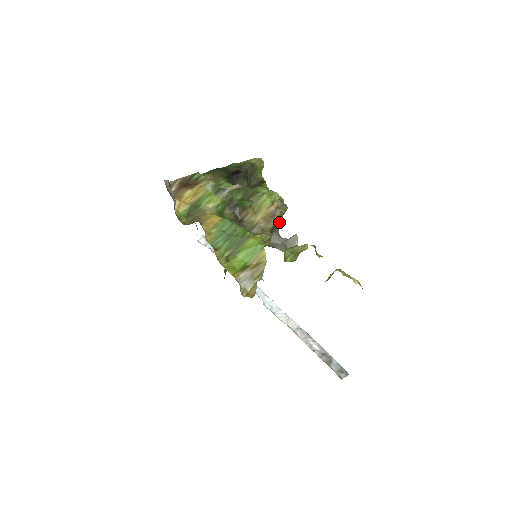
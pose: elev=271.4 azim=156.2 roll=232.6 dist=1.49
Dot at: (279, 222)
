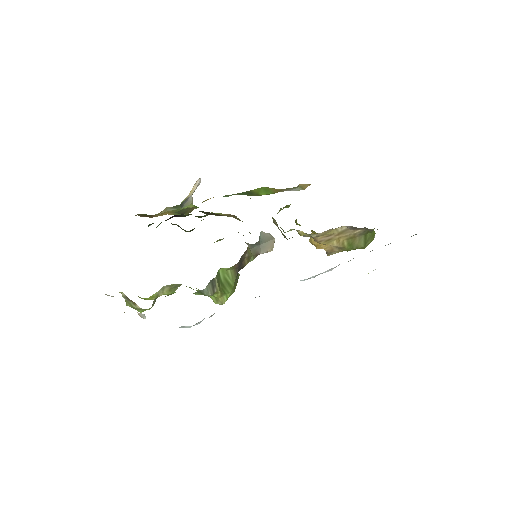
Dot at: occluded
